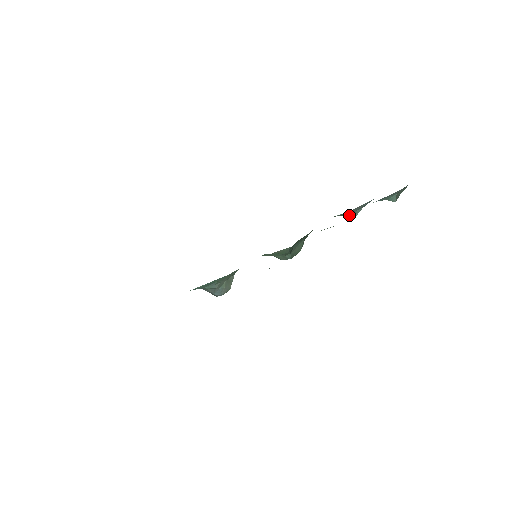
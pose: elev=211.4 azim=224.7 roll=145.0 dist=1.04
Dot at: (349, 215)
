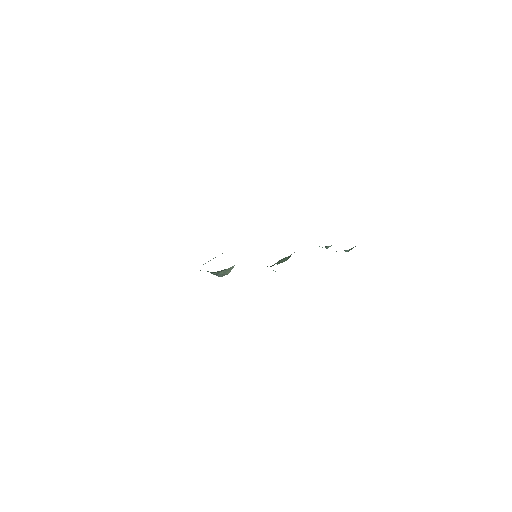
Dot at: occluded
